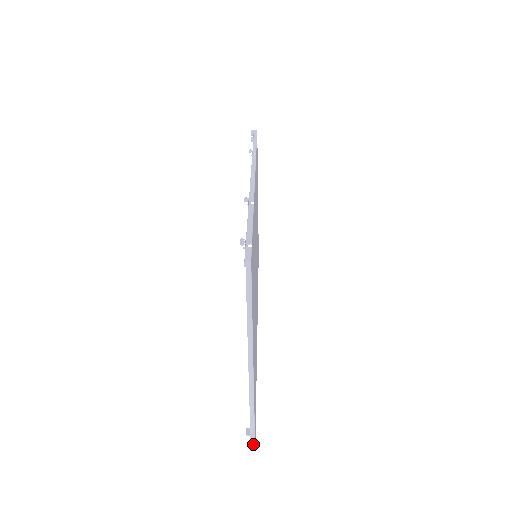
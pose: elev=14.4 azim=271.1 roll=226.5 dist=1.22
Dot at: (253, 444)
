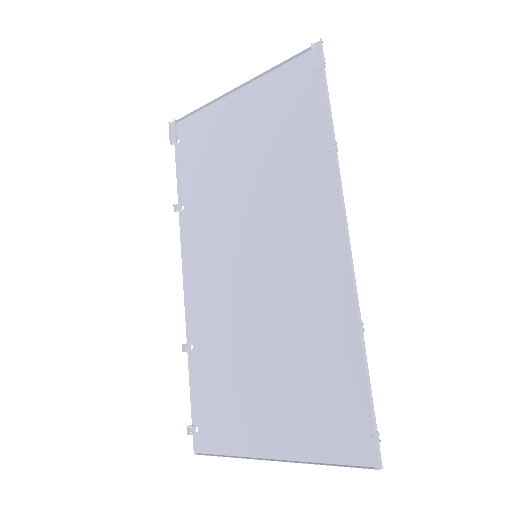
Dot at: (202, 454)
